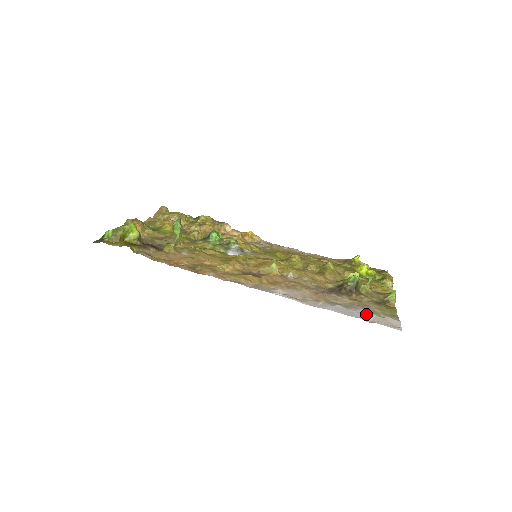
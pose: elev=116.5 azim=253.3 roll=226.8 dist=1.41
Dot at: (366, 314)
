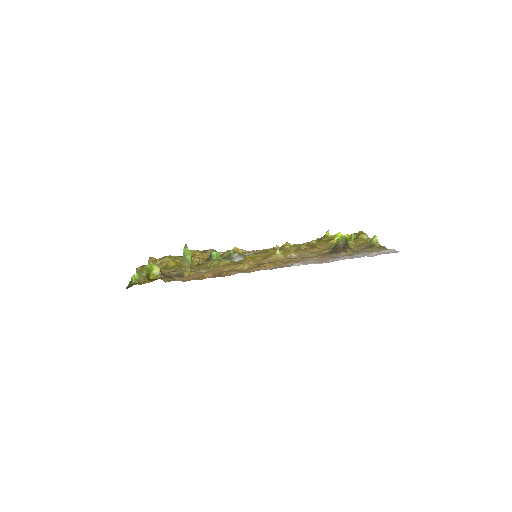
Dot at: (367, 254)
